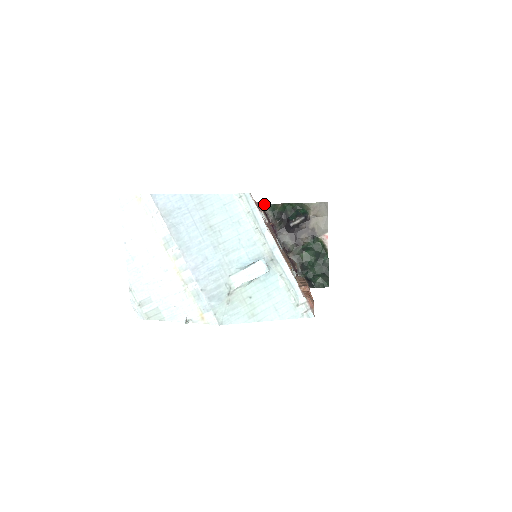
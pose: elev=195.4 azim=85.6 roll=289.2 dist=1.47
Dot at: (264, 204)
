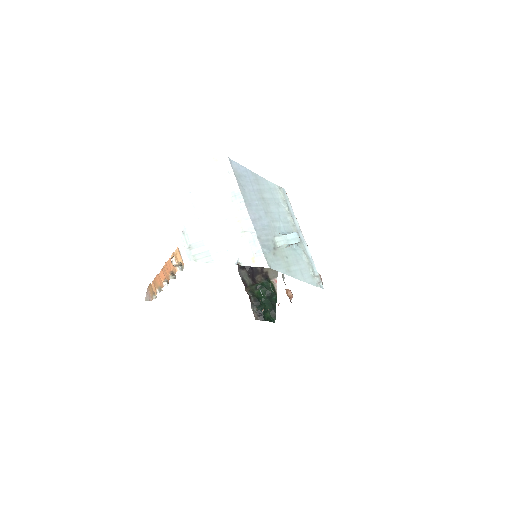
Dot at: occluded
